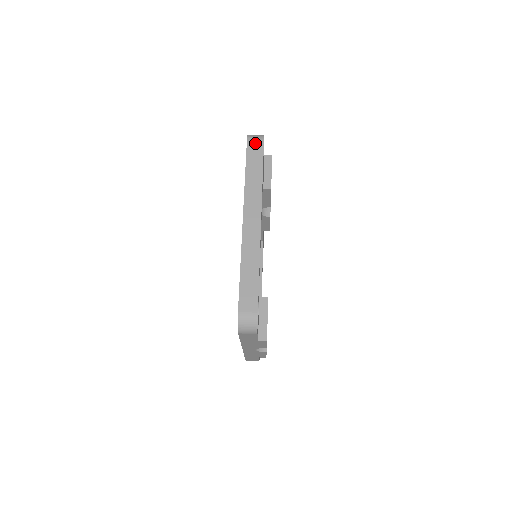
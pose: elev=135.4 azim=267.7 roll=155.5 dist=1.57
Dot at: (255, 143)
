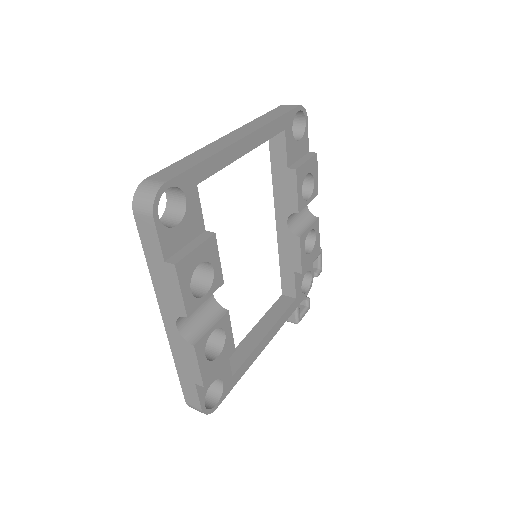
Dot at: (289, 106)
